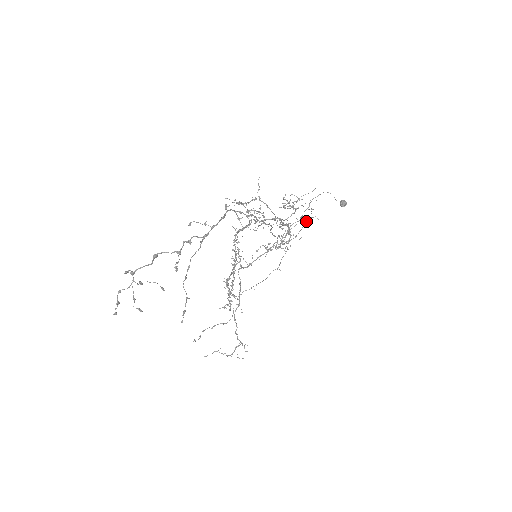
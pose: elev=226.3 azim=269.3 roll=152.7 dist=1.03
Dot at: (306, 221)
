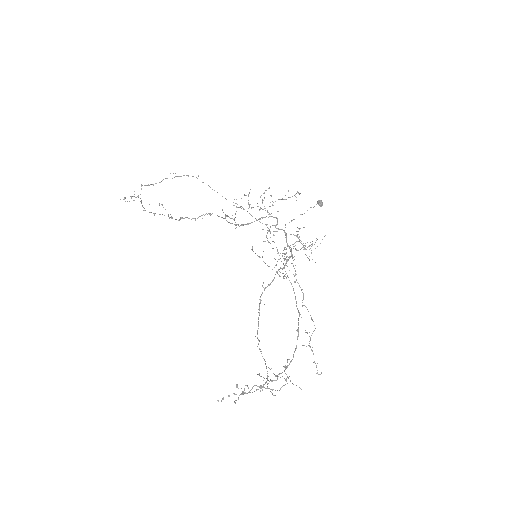
Dot at: occluded
